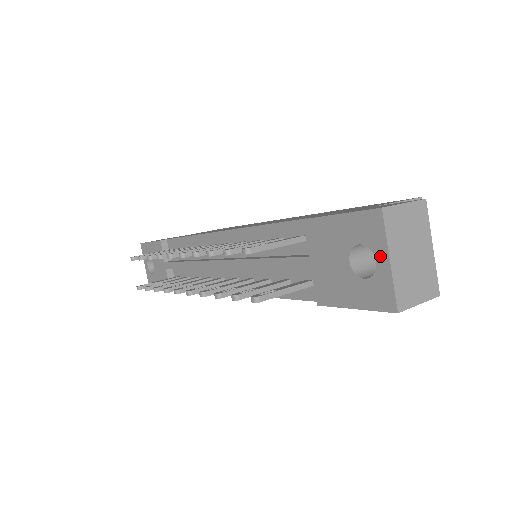
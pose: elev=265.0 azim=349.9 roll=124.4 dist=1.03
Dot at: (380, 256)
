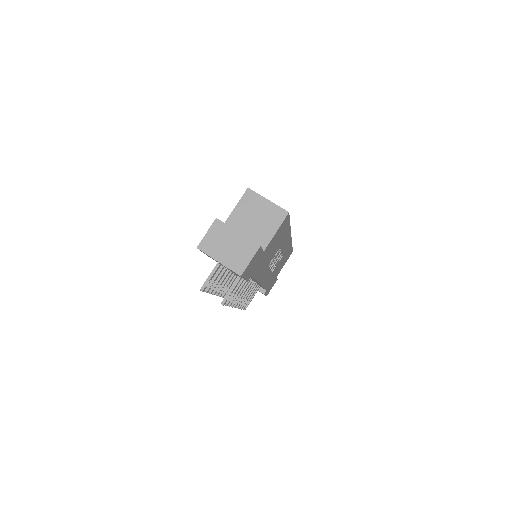
Dot at: (217, 261)
